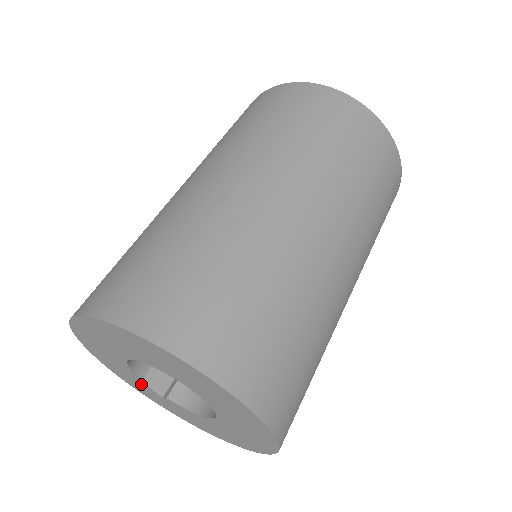
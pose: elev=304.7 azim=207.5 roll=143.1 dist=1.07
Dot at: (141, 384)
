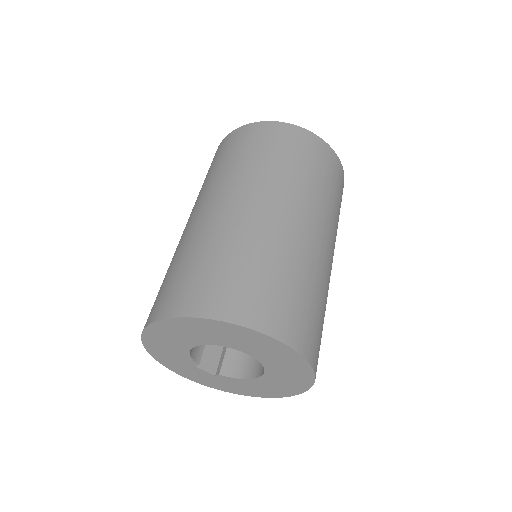
Dot at: (196, 370)
